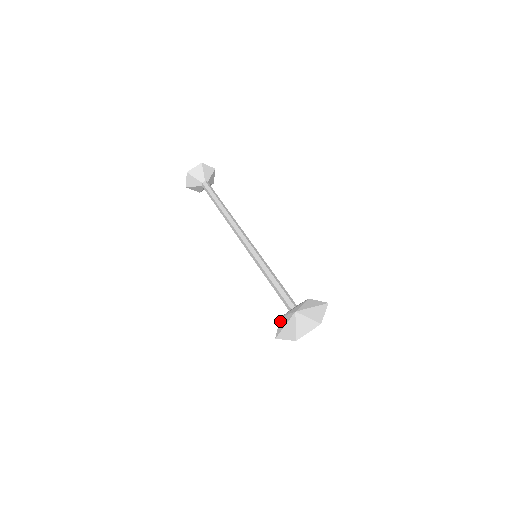
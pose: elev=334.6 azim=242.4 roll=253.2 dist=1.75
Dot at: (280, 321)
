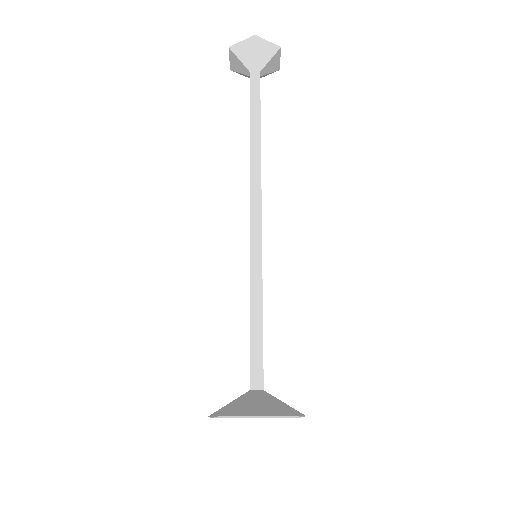
Dot at: occluded
